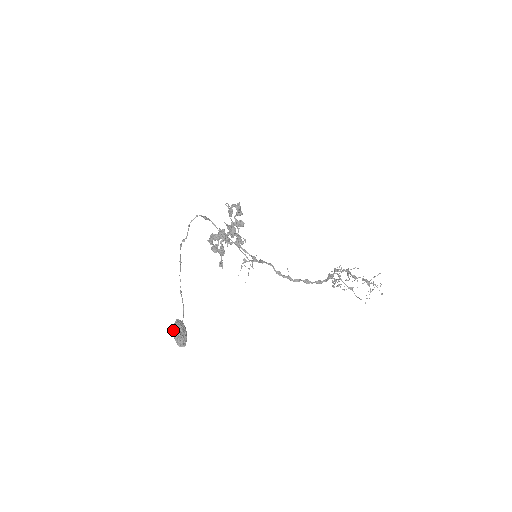
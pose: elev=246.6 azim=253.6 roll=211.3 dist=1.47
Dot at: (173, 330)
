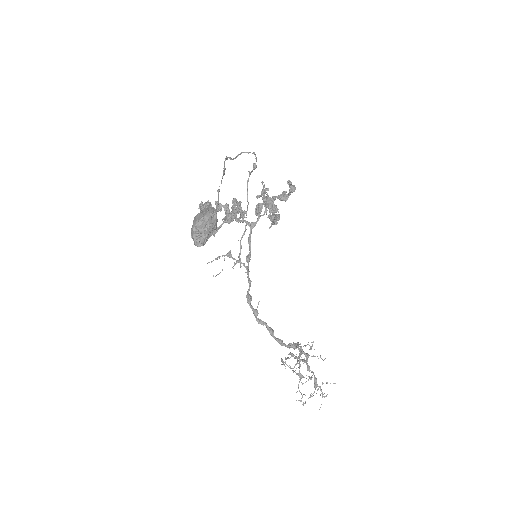
Dot at: (197, 214)
